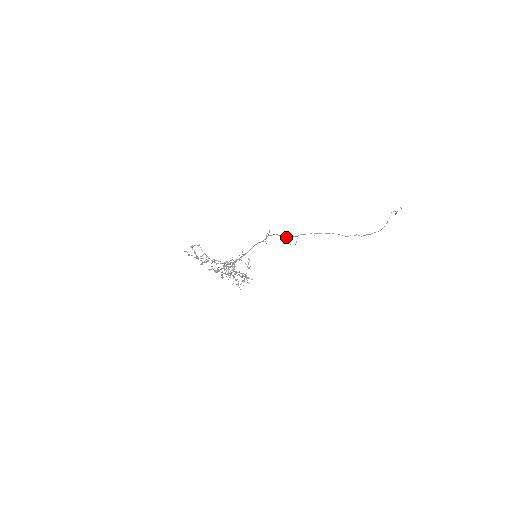
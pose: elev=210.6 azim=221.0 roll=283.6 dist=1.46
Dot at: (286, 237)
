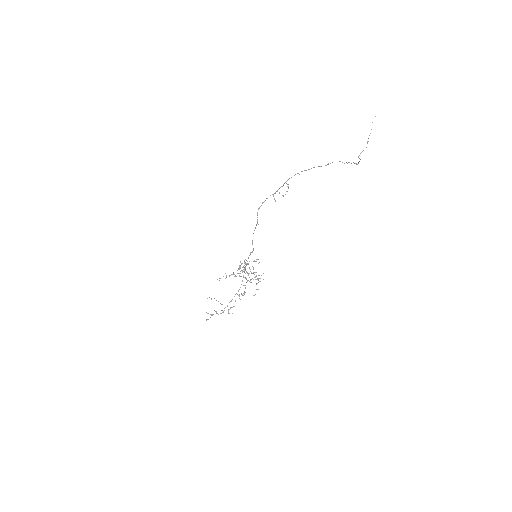
Dot at: (275, 193)
